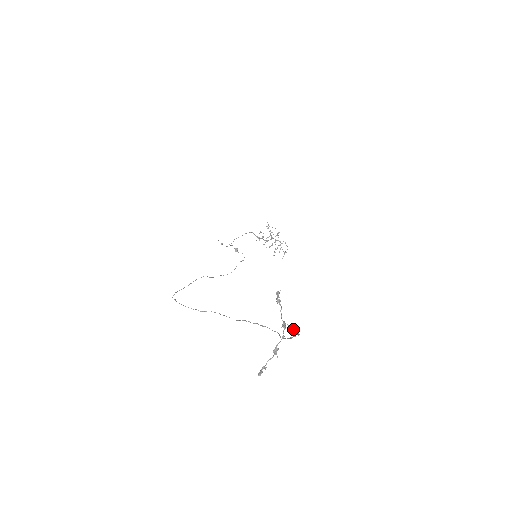
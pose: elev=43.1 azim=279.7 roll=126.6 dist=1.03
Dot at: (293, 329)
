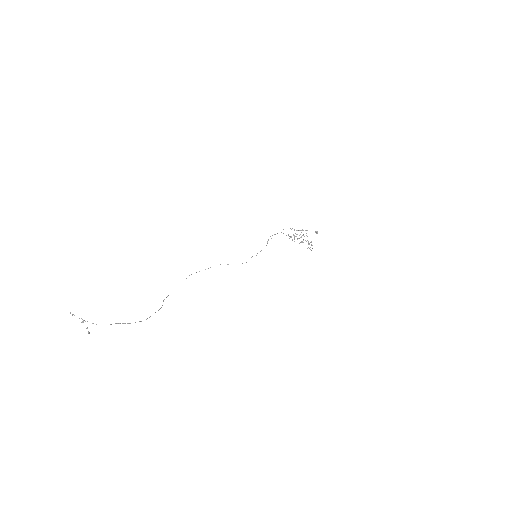
Dot at: (93, 323)
